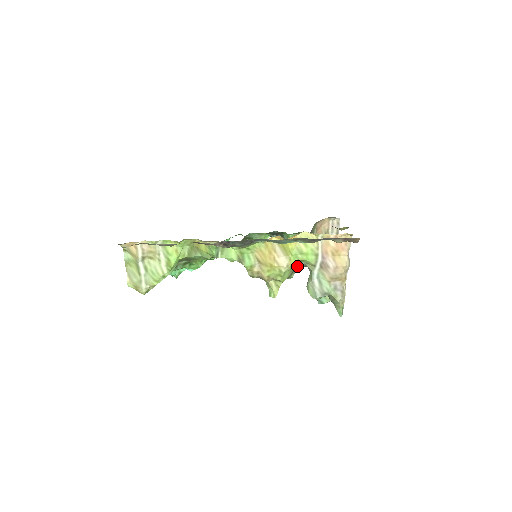
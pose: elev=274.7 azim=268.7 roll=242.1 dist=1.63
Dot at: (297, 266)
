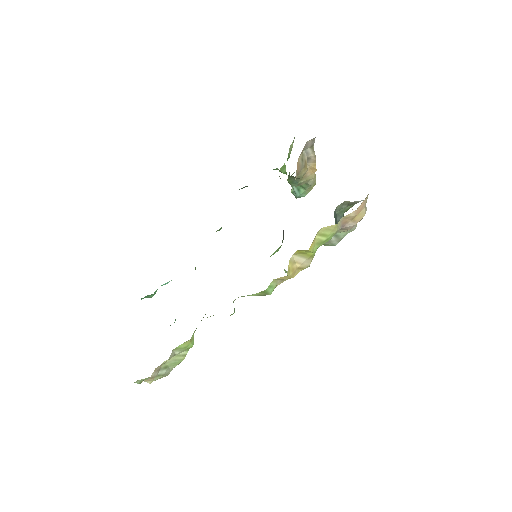
Dot at: occluded
